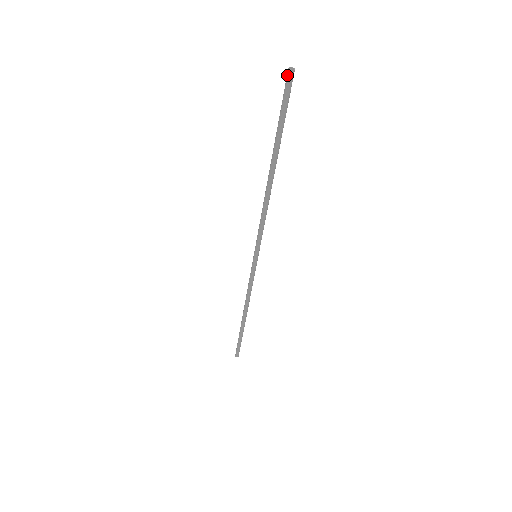
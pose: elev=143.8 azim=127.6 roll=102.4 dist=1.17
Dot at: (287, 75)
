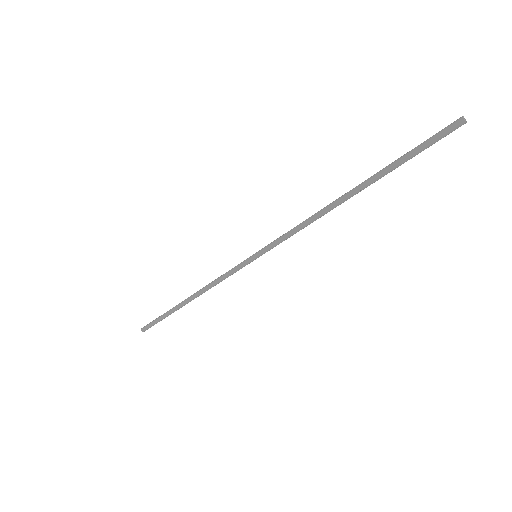
Dot at: (456, 123)
